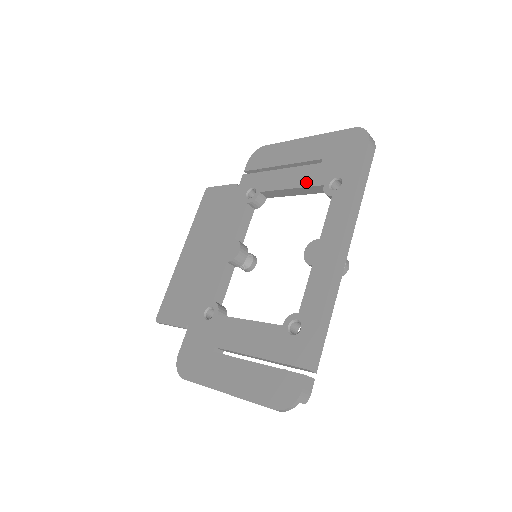
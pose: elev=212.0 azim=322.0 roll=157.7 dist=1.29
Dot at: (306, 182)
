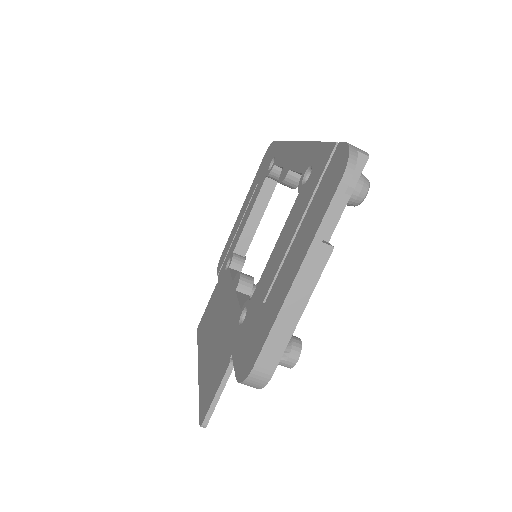
Dot at: (256, 197)
